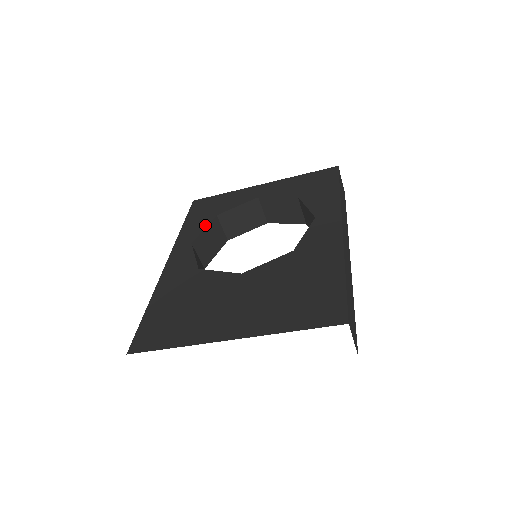
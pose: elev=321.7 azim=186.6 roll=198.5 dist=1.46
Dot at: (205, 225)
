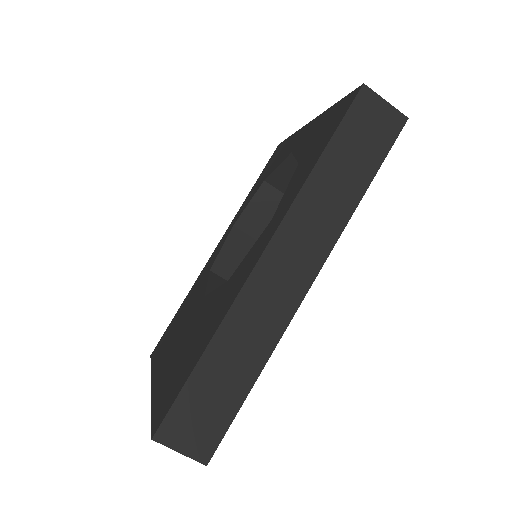
Dot at: (252, 197)
